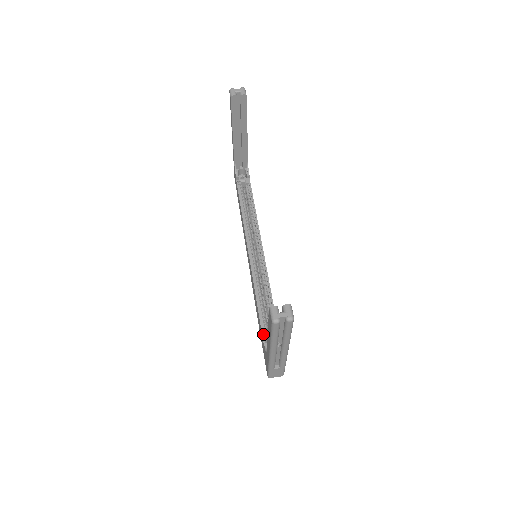
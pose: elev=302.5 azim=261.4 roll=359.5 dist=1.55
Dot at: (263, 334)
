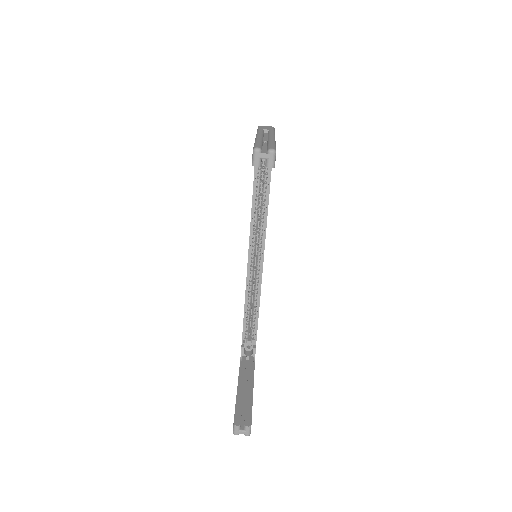
Dot at: (243, 335)
